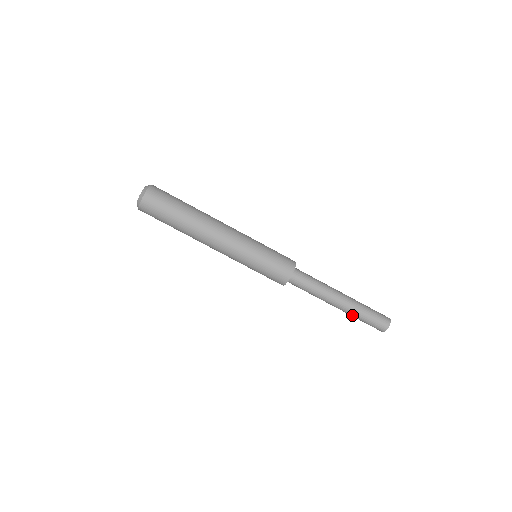
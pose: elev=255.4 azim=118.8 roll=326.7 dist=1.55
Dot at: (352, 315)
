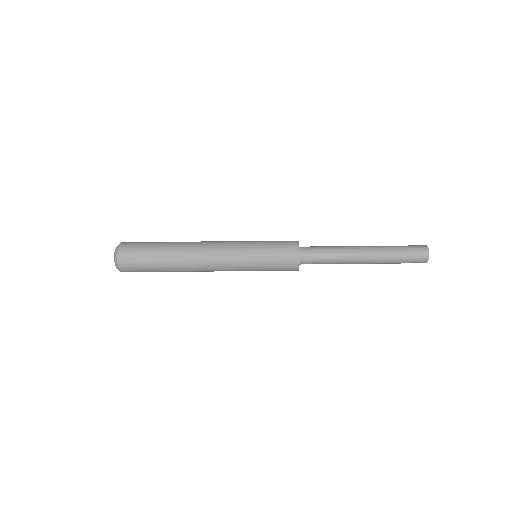
Dot at: (385, 259)
